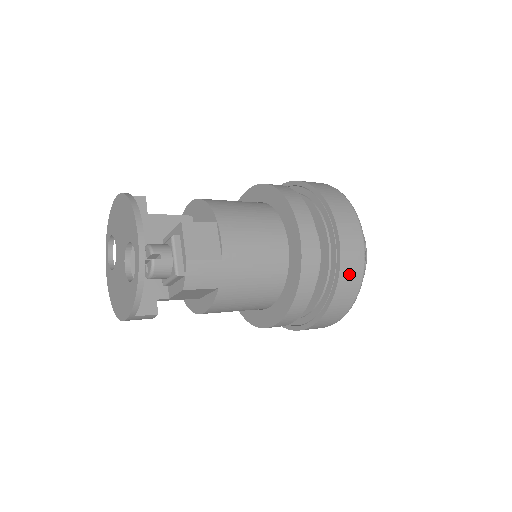
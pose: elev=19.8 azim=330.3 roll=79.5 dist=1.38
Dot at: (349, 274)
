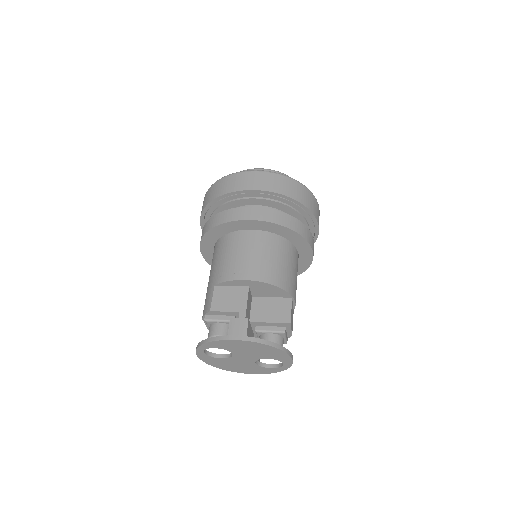
Dot at: occluded
